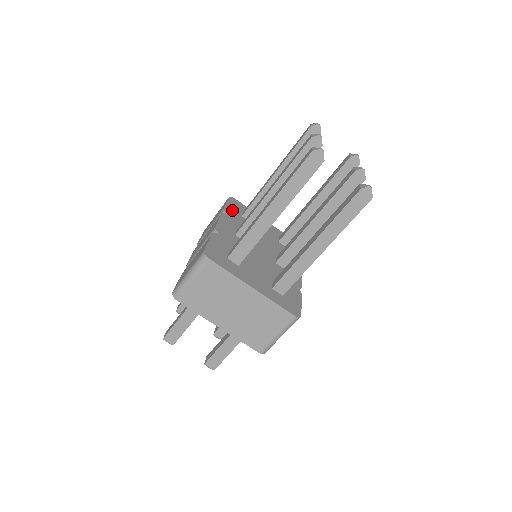
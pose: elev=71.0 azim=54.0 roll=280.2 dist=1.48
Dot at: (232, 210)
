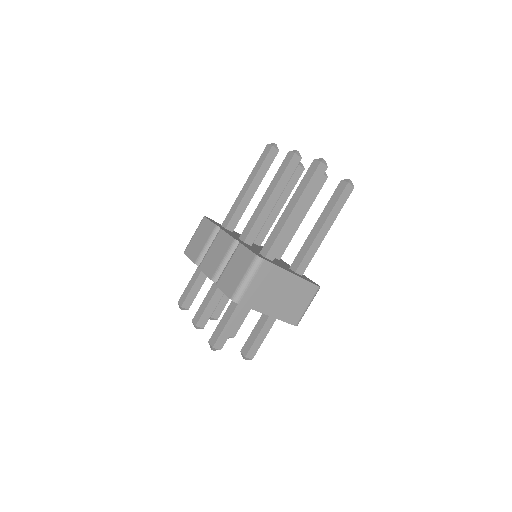
Dot at: (218, 225)
